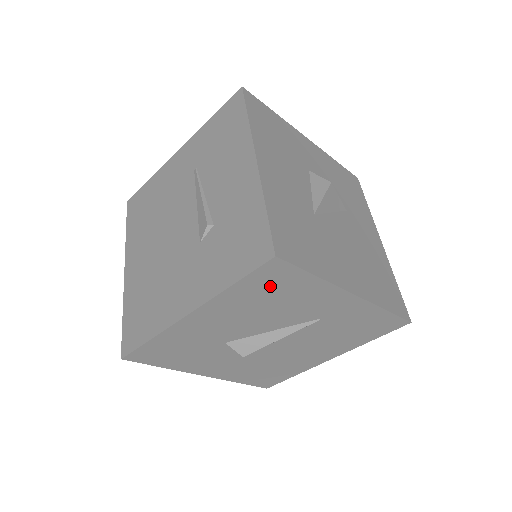
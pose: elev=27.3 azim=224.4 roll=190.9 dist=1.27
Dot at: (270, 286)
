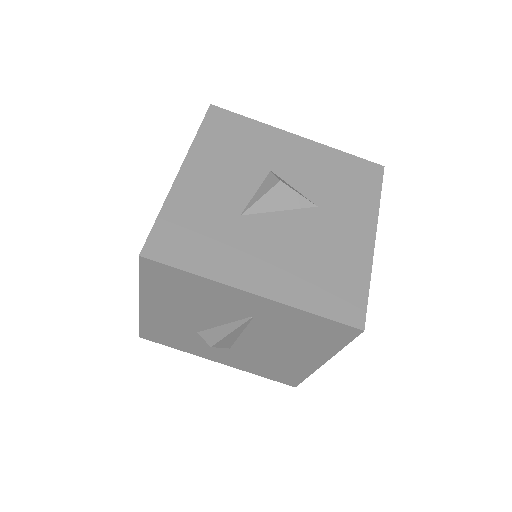
Dot at: (168, 282)
